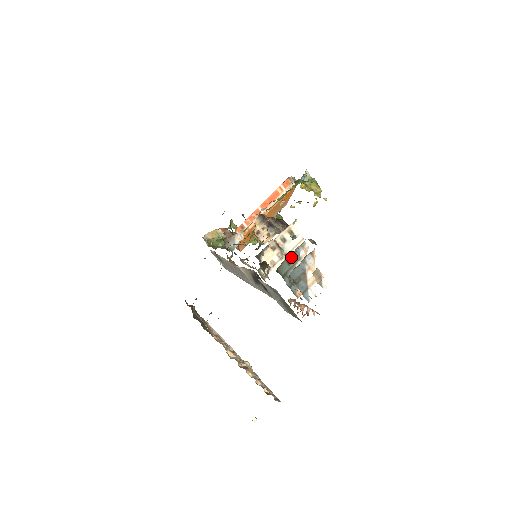
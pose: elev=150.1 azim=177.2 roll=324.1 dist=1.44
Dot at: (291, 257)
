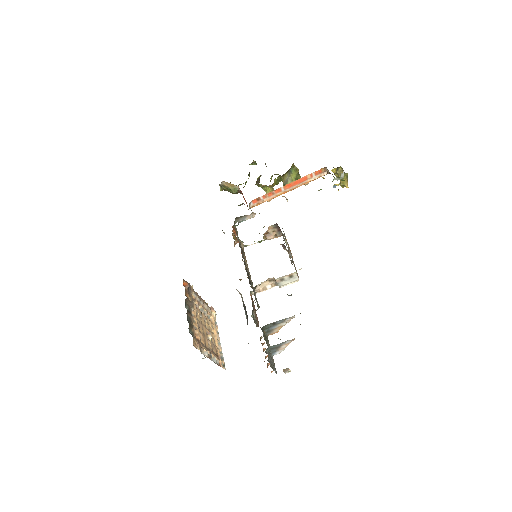
Dot at: (277, 321)
